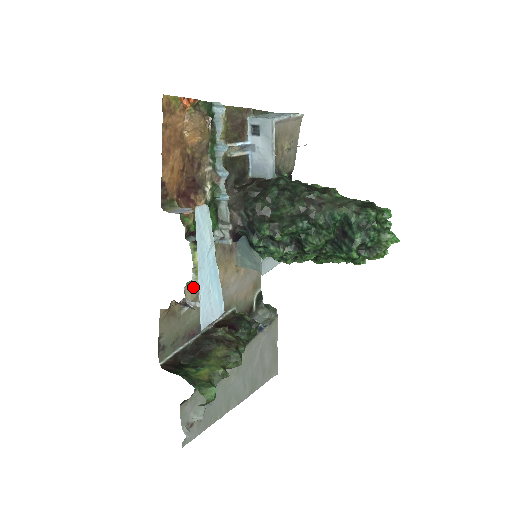
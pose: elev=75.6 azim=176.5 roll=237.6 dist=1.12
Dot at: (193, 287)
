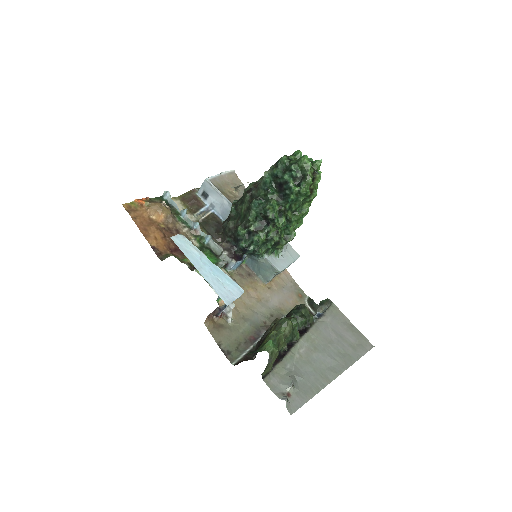
Dot at: occluded
